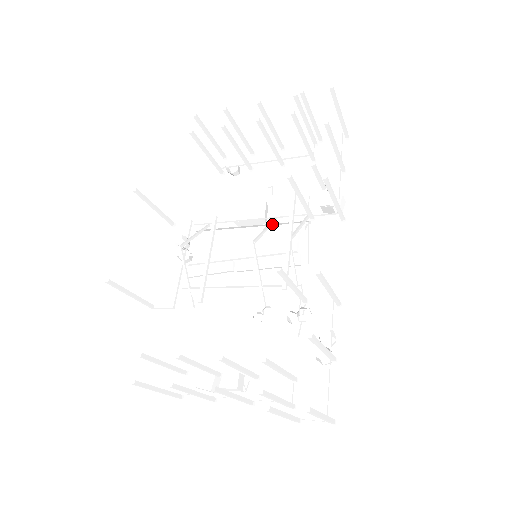
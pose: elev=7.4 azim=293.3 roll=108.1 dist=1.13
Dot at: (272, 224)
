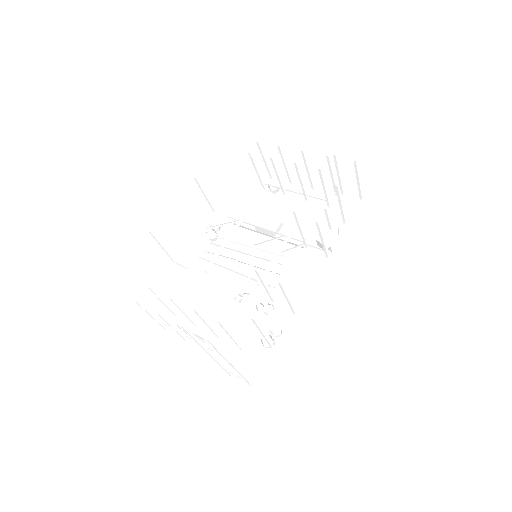
Dot at: (278, 239)
